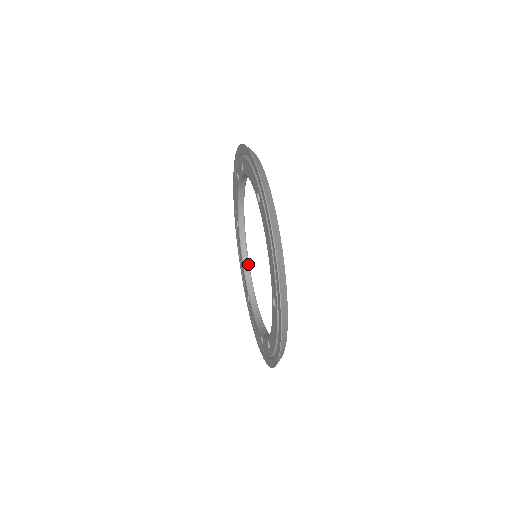
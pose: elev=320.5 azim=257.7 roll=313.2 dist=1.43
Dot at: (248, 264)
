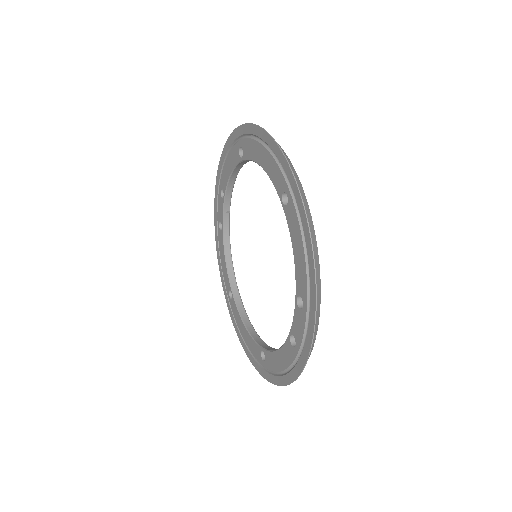
Dot at: (252, 328)
